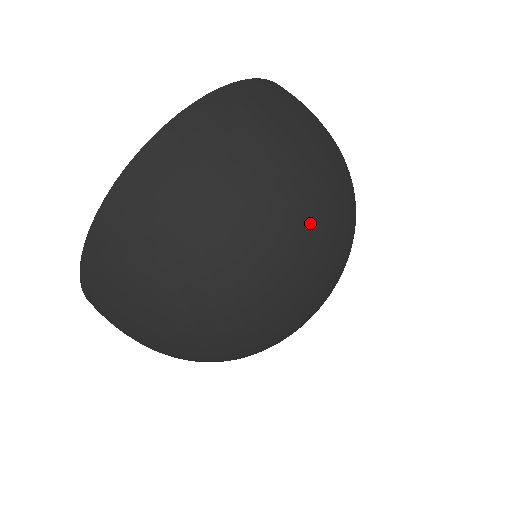
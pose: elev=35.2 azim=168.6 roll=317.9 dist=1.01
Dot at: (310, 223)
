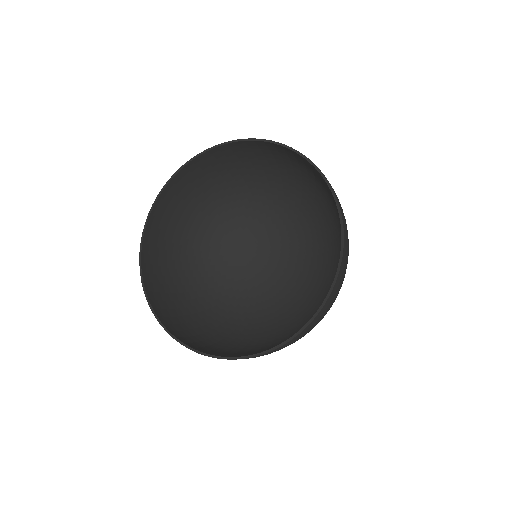
Dot at: (332, 265)
